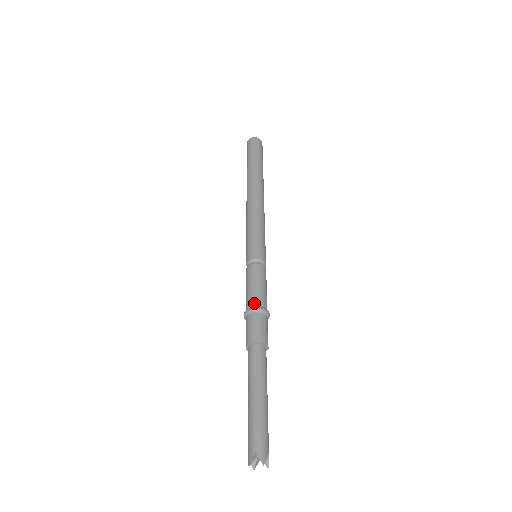
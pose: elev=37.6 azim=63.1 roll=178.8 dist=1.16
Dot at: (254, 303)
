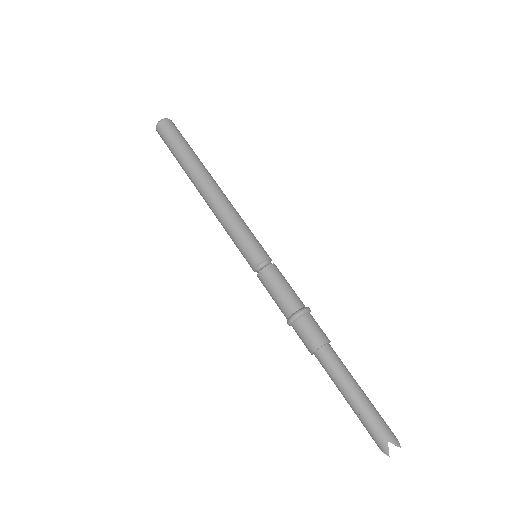
Dot at: (294, 307)
